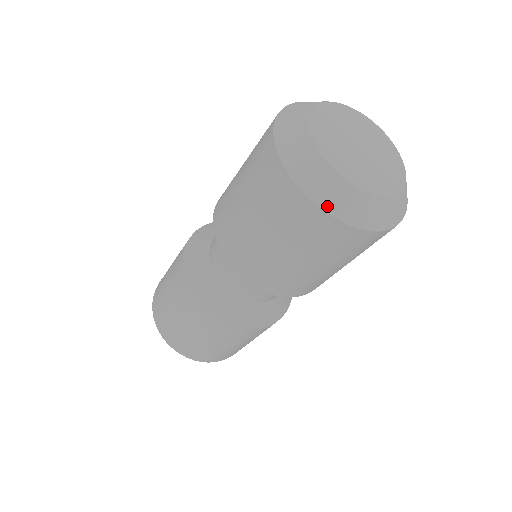
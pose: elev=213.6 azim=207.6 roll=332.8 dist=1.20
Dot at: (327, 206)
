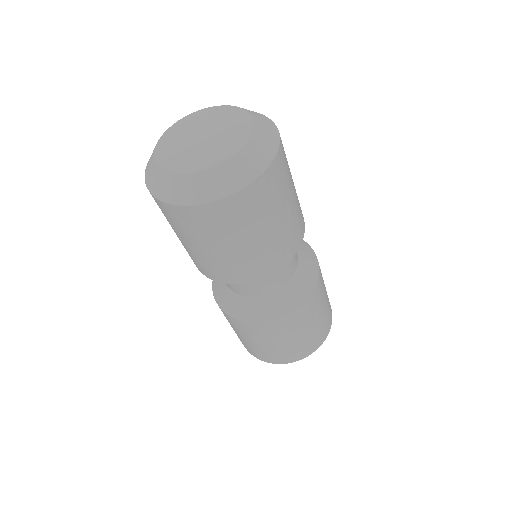
Dot at: (151, 187)
